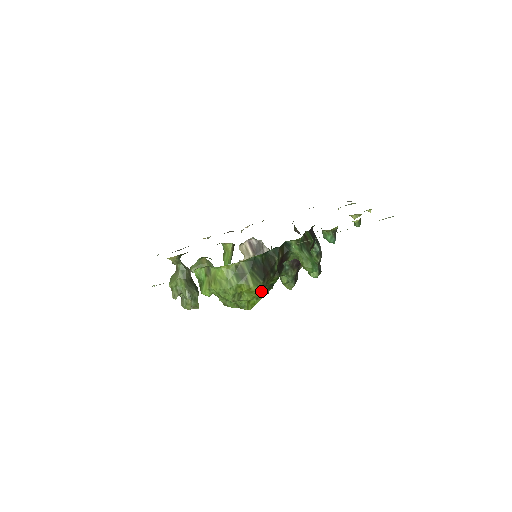
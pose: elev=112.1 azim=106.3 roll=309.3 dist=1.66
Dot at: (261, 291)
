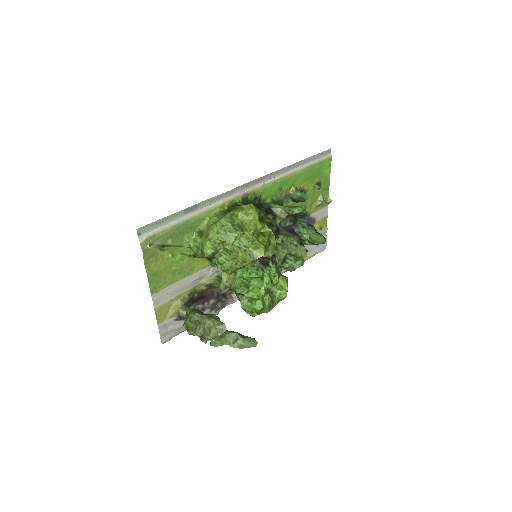
Dot at: (255, 209)
